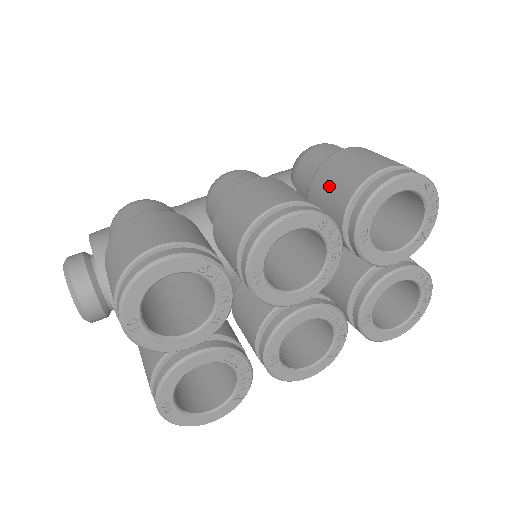
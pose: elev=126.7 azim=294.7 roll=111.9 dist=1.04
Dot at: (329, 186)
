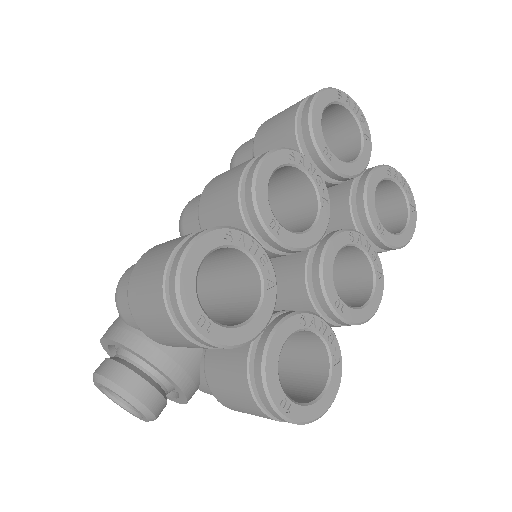
Dot at: (272, 149)
